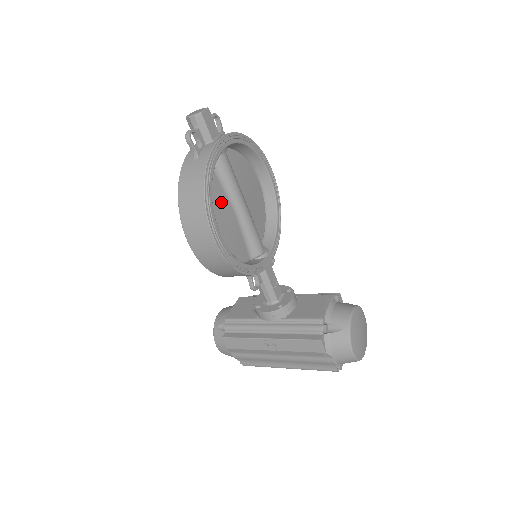
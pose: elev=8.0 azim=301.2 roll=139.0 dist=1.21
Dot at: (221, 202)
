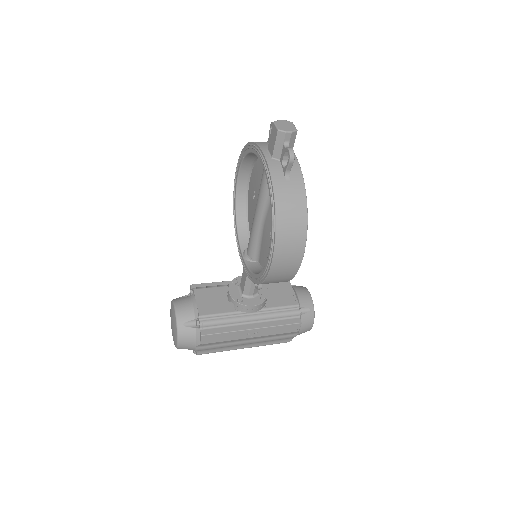
Dot at: occluded
